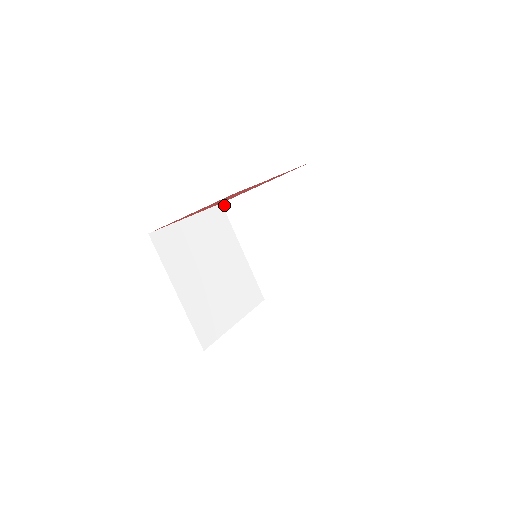
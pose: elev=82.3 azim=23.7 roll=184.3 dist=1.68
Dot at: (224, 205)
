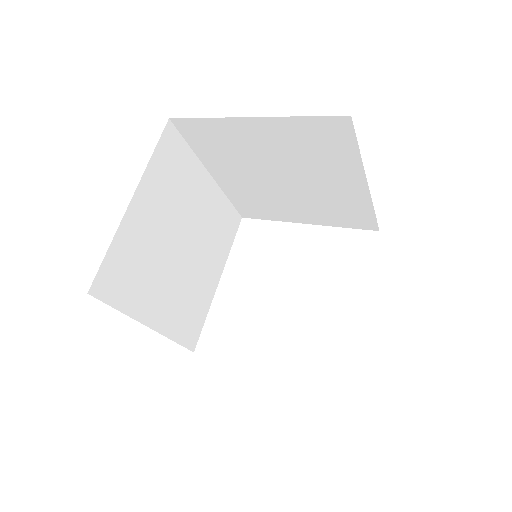
Dot at: (174, 122)
